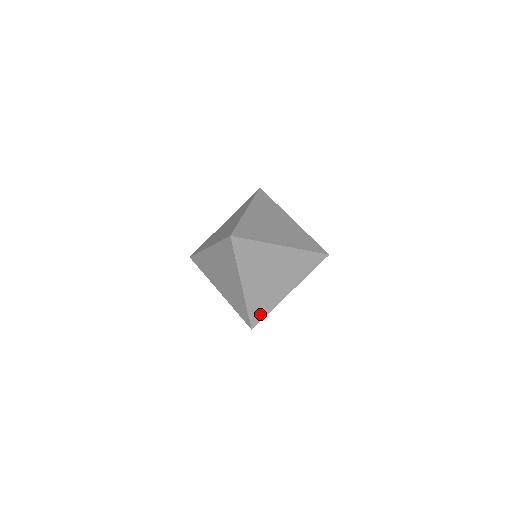
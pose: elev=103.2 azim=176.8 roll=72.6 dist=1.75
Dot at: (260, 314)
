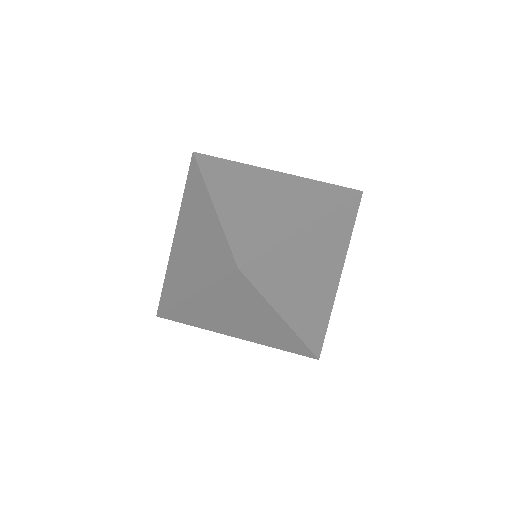
Dot at: (320, 334)
